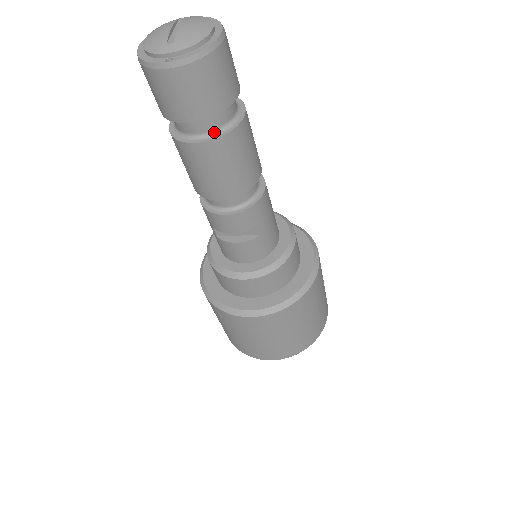
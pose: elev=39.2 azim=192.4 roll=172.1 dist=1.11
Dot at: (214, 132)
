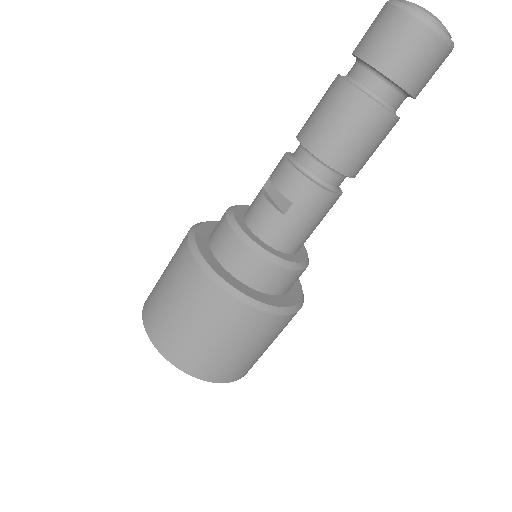
Dot at: (363, 88)
